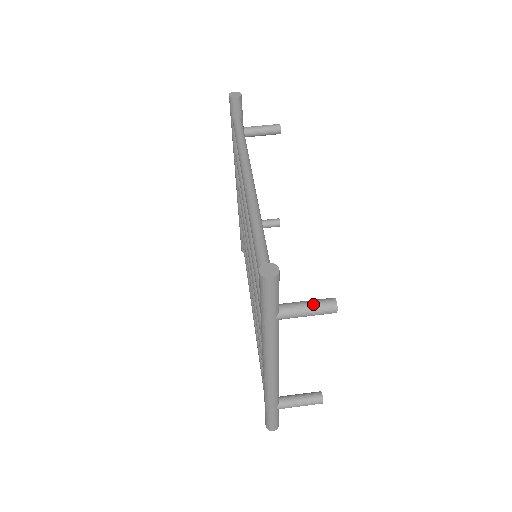
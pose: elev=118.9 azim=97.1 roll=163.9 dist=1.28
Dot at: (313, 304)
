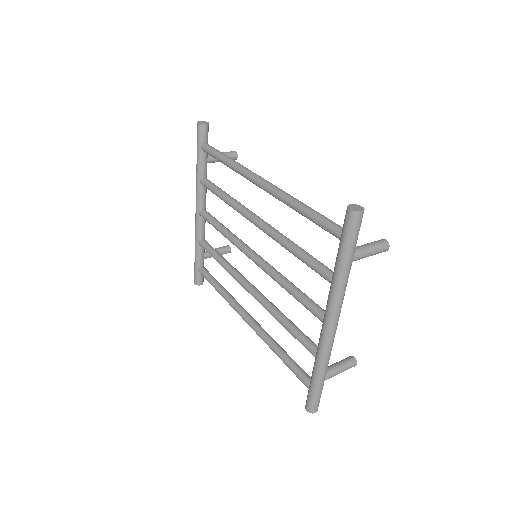
Dot at: (373, 244)
